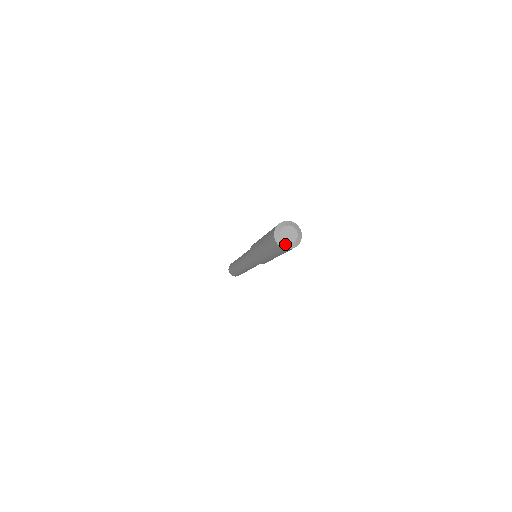
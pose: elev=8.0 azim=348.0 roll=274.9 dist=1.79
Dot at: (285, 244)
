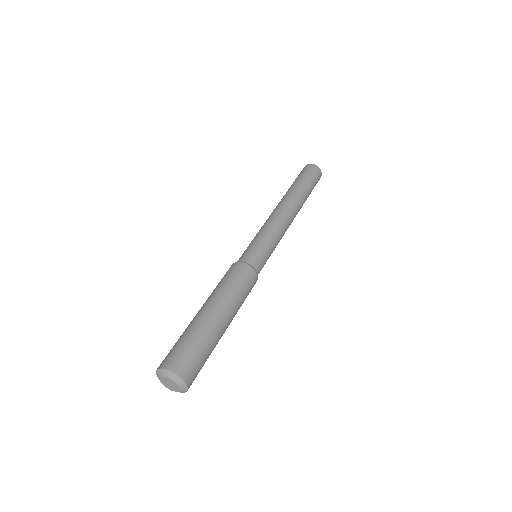
Dot at: (160, 381)
